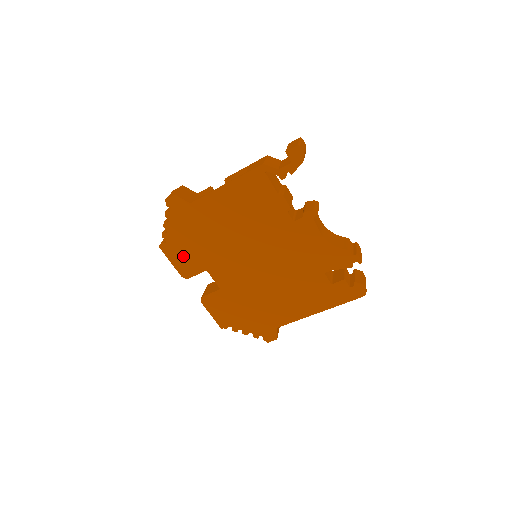
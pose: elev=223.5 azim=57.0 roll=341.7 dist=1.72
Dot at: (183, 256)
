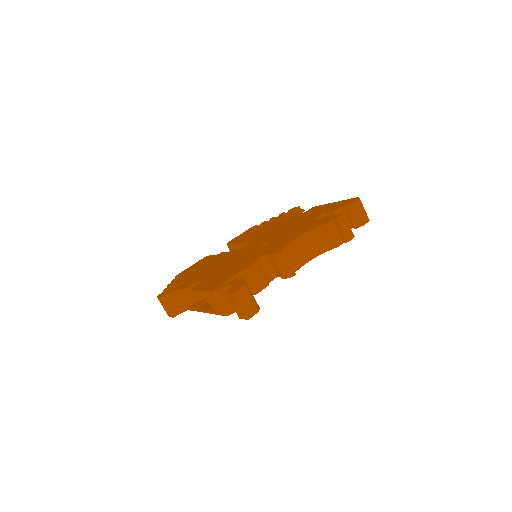
Dot at: occluded
